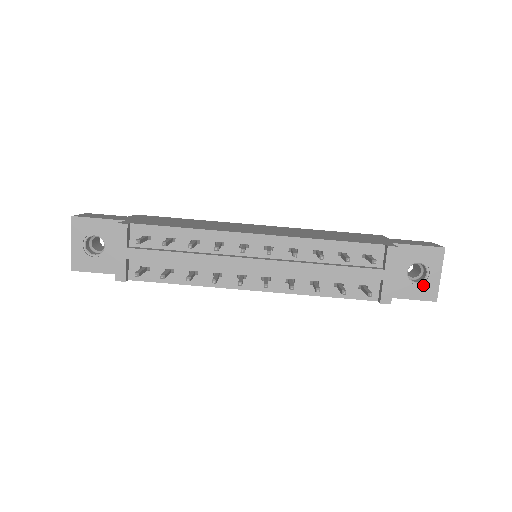
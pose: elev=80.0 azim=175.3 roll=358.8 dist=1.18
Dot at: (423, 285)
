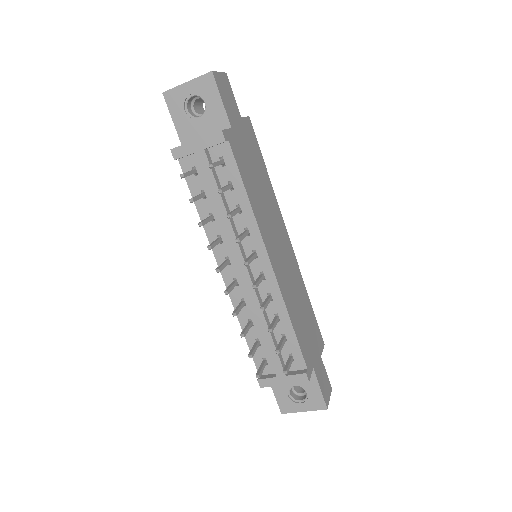
Dot at: (290, 401)
